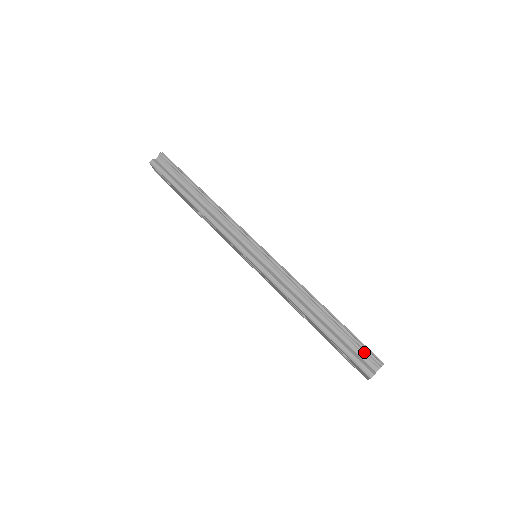
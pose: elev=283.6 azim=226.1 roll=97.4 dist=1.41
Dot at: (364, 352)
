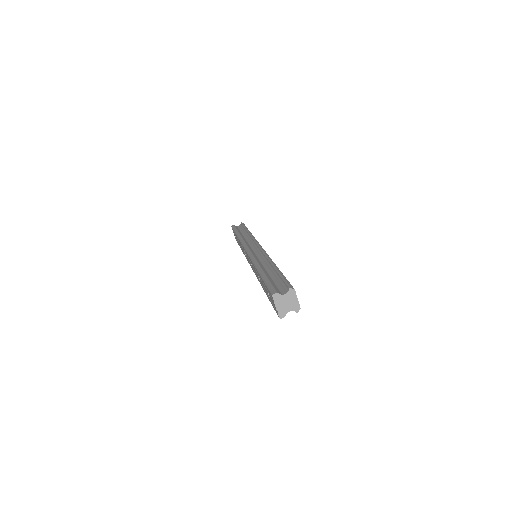
Dot at: (283, 284)
